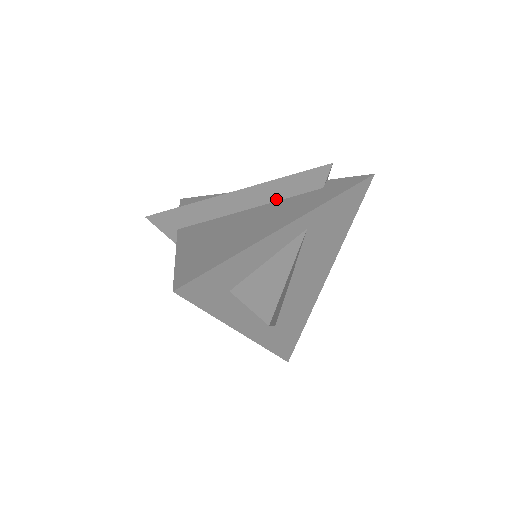
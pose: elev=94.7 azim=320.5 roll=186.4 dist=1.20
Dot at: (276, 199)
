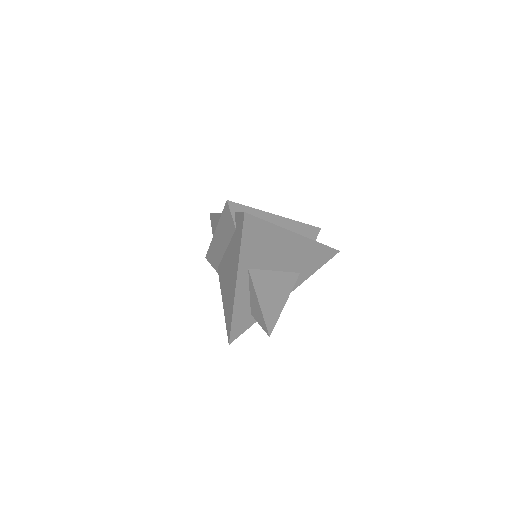
Dot at: (228, 241)
